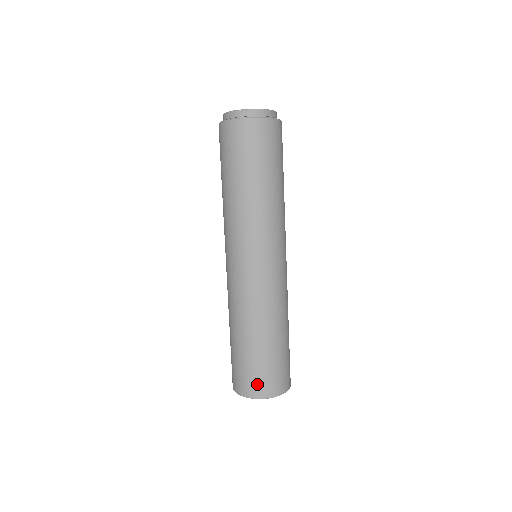
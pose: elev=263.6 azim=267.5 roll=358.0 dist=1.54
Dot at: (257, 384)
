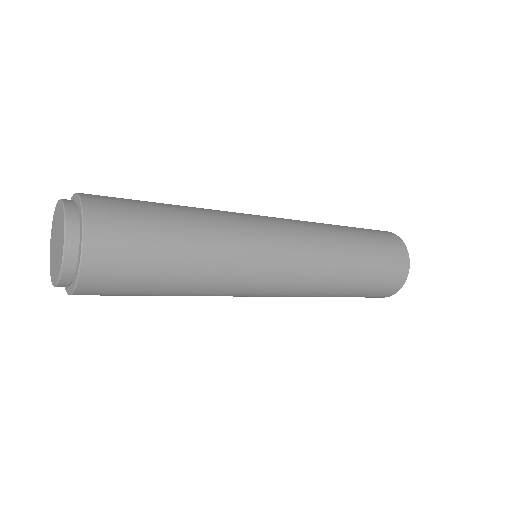
Dot at: (378, 296)
